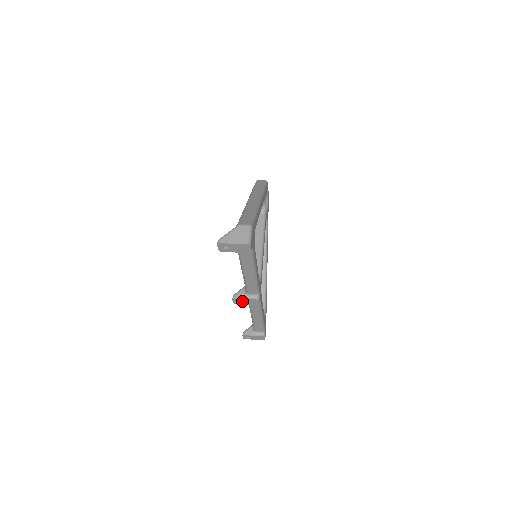
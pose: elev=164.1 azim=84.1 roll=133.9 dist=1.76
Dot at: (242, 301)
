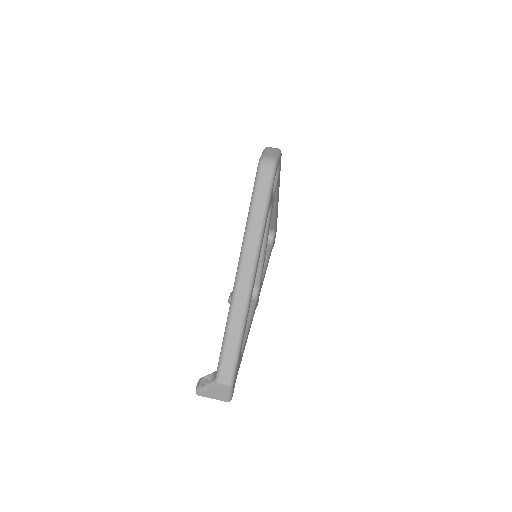
Dot at: occluded
